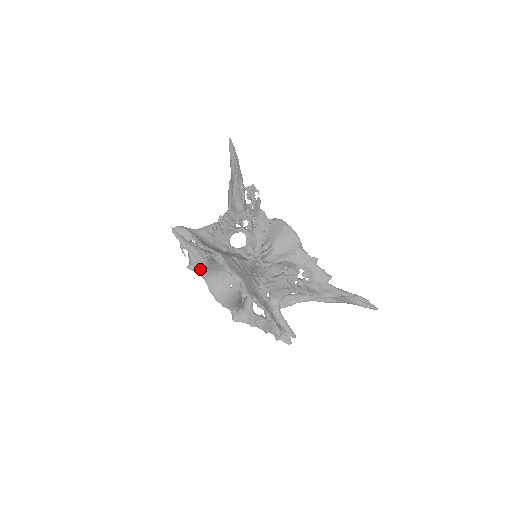
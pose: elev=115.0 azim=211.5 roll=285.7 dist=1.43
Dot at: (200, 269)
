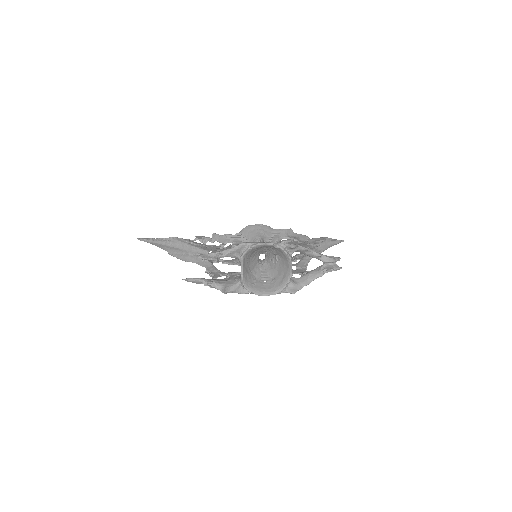
Dot at: (235, 285)
